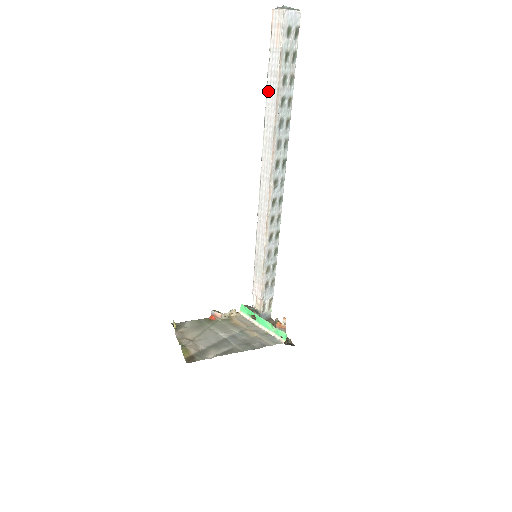
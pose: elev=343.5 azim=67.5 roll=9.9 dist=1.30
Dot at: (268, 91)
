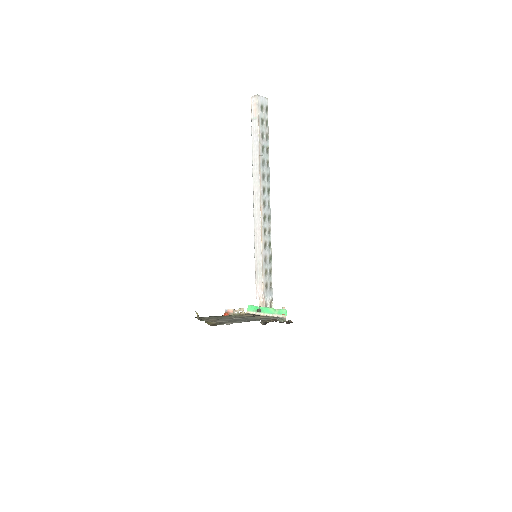
Dot at: (253, 143)
